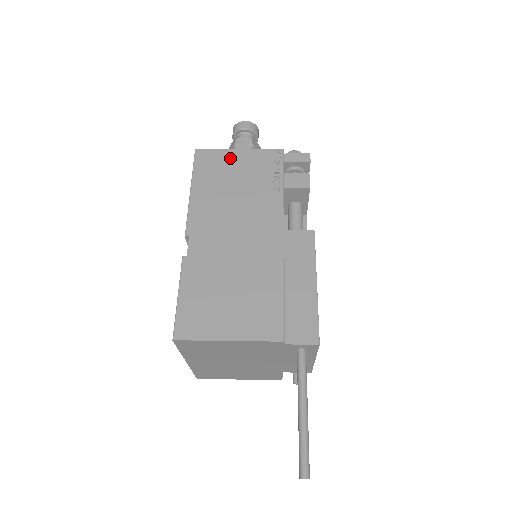
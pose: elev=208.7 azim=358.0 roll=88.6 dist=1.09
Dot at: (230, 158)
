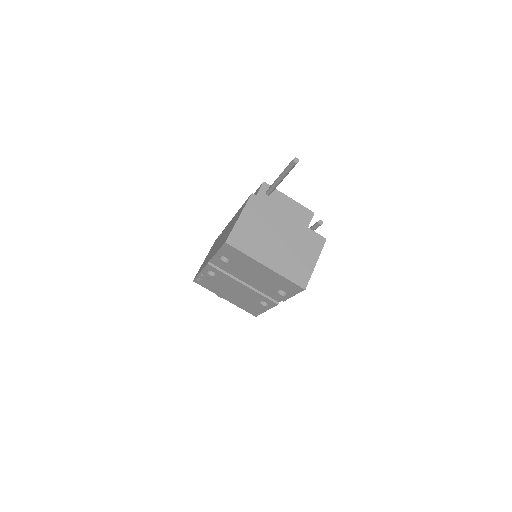
Dot at: occluded
